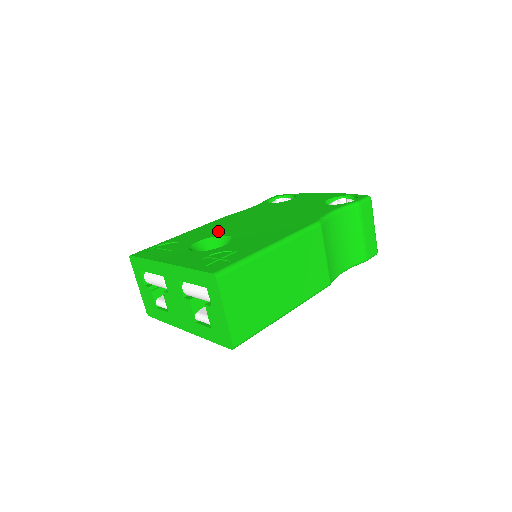
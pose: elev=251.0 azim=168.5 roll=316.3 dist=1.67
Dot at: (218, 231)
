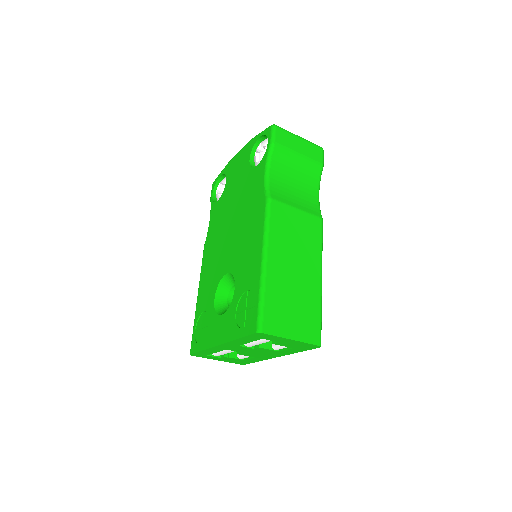
Dot at: (216, 274)
